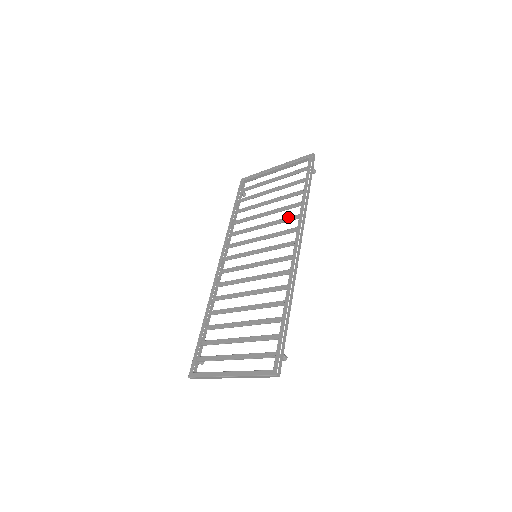
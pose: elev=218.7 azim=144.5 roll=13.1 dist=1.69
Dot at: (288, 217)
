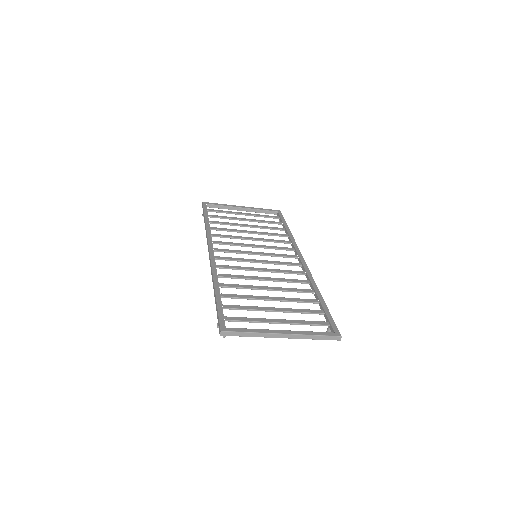
Dot at: (279, 240)
